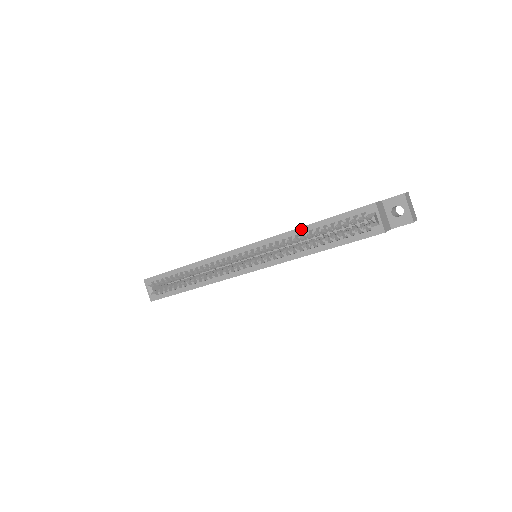
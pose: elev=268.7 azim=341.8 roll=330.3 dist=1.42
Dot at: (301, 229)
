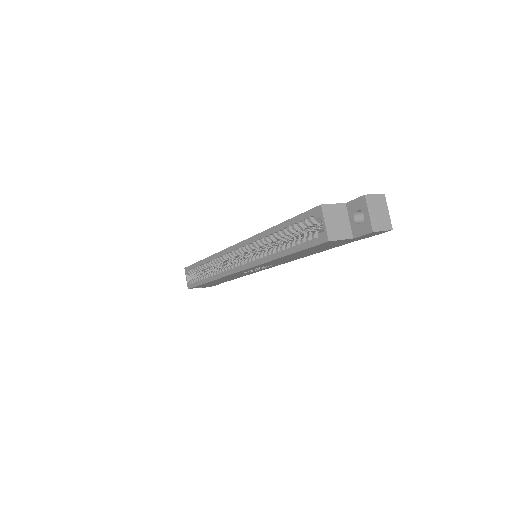
Dot at: (269, 230)
